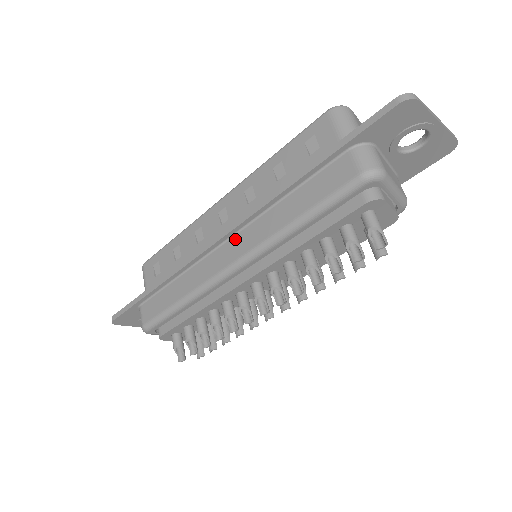
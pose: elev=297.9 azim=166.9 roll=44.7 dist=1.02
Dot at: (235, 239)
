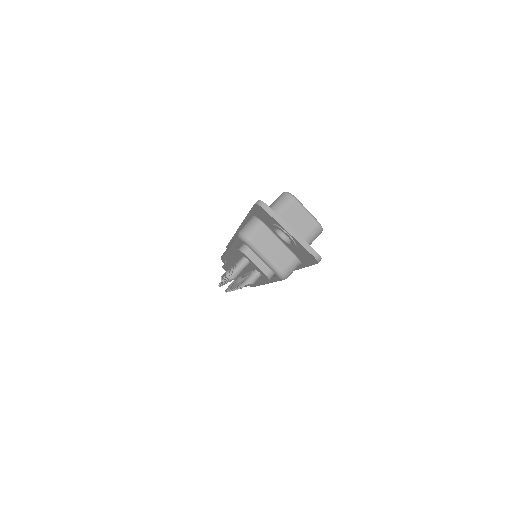
Dot at: occluded
